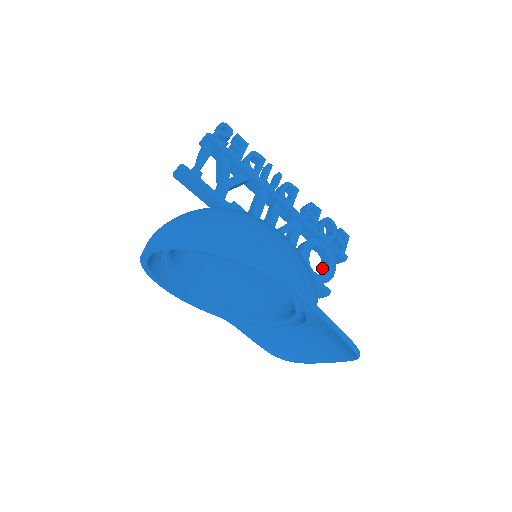
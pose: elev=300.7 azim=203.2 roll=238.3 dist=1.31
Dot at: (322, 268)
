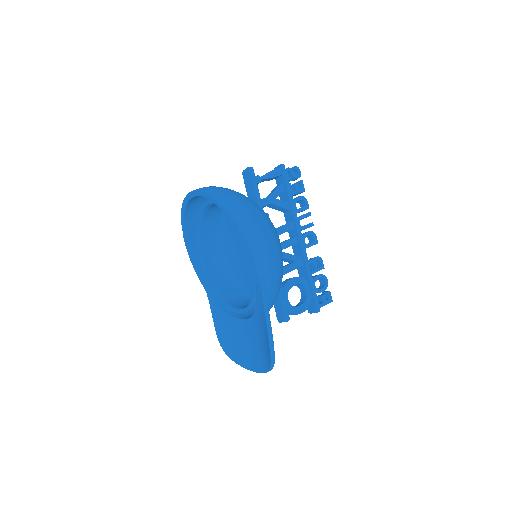
Dot at: (296, 305)
